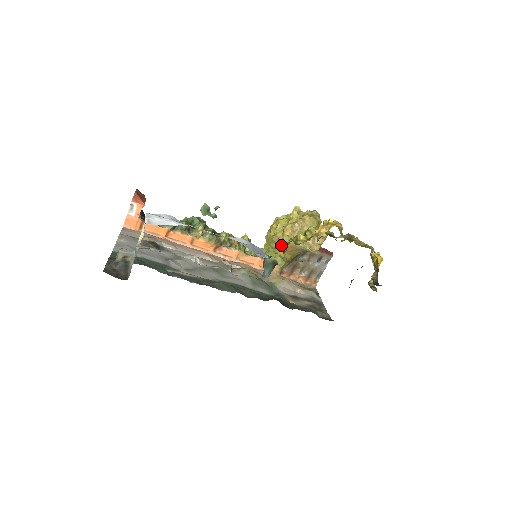
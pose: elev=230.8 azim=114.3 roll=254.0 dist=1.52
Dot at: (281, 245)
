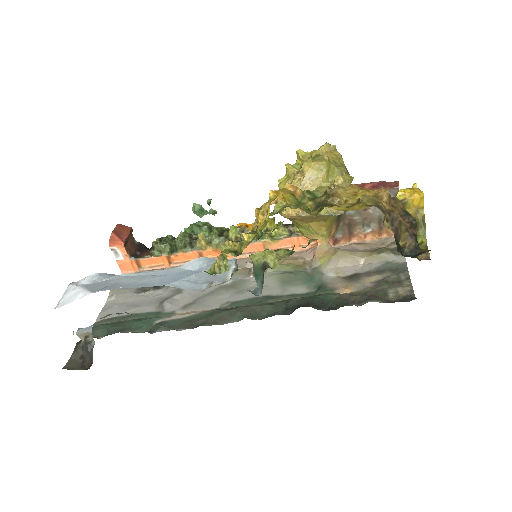
Dot at: (219, 264)
